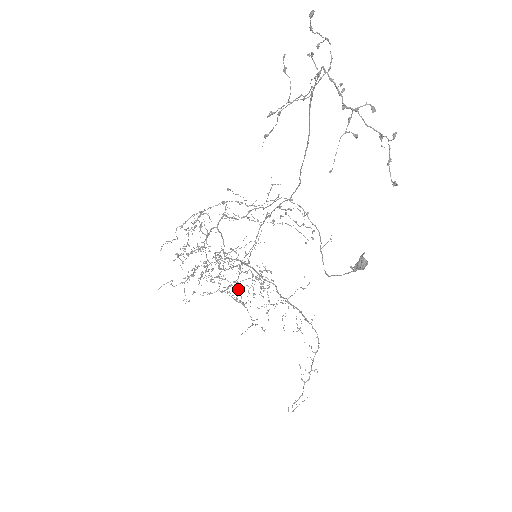
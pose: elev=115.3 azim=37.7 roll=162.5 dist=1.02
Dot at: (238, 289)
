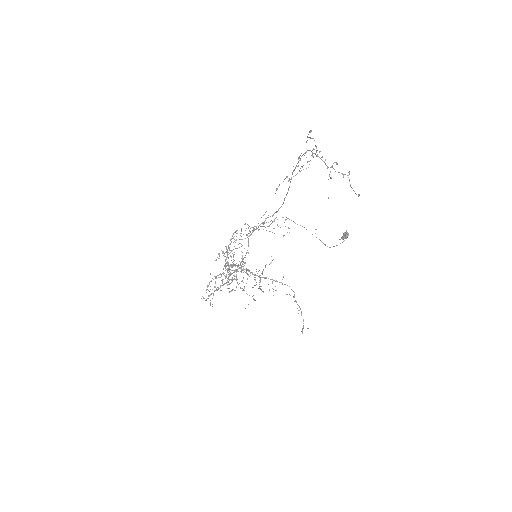
Dot at: occluded
